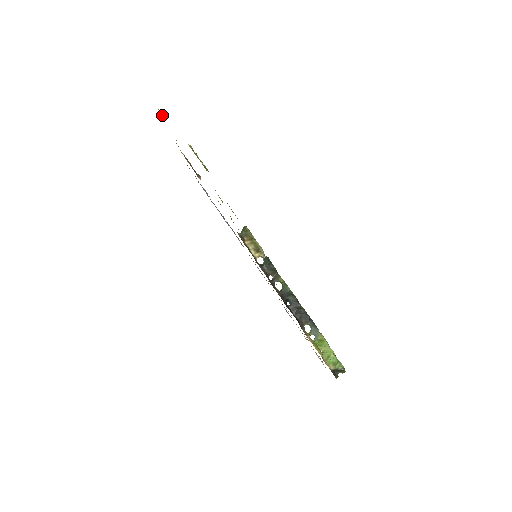
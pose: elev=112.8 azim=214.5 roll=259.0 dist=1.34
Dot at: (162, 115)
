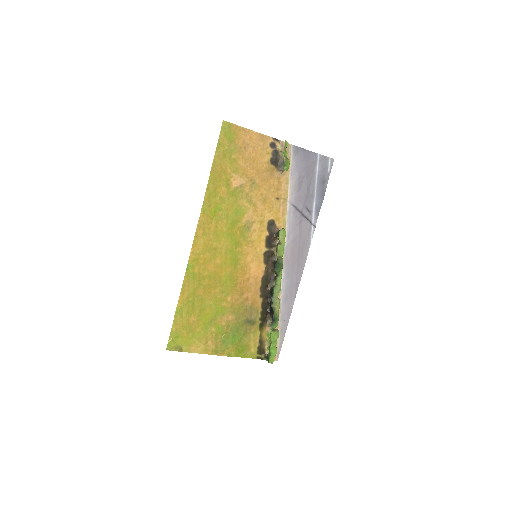
Dot at: (227, 130)
